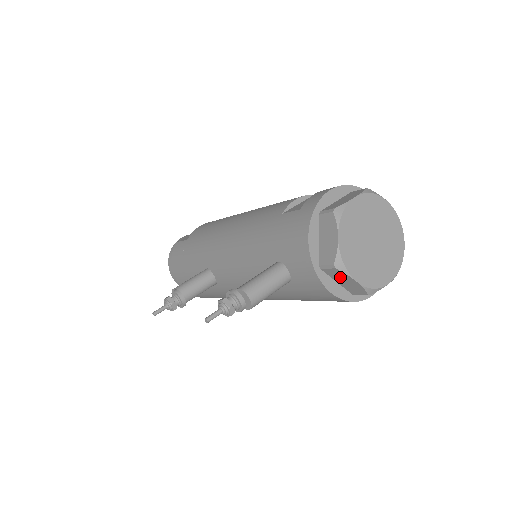
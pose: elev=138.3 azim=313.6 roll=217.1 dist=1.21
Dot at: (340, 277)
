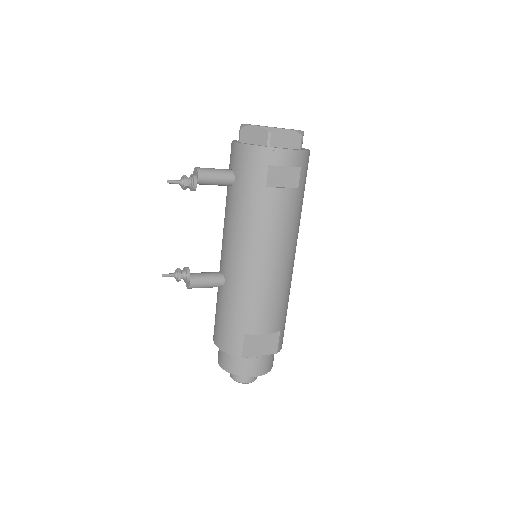
Dot at: (249, 135)
